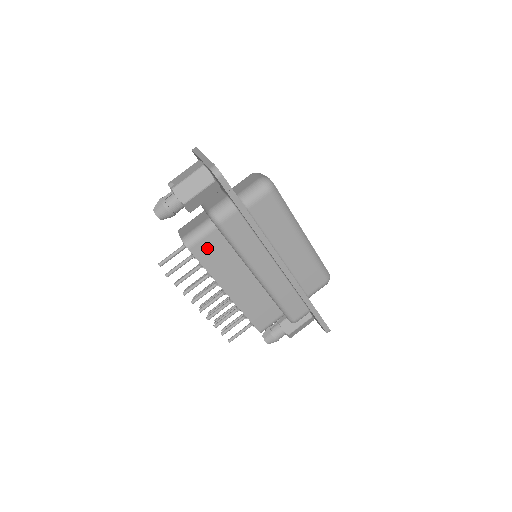
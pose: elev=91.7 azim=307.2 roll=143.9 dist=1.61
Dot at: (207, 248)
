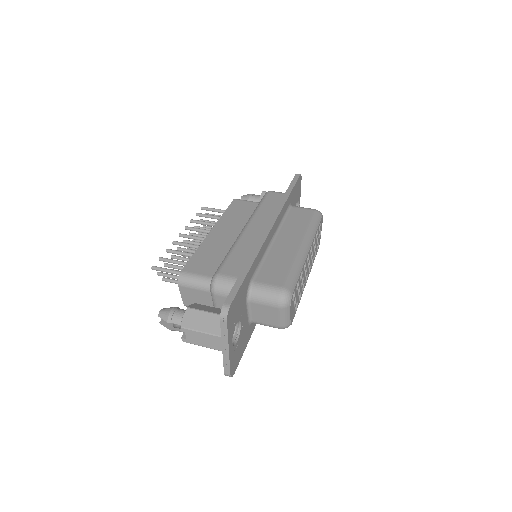
Dot at: (243, 206)
